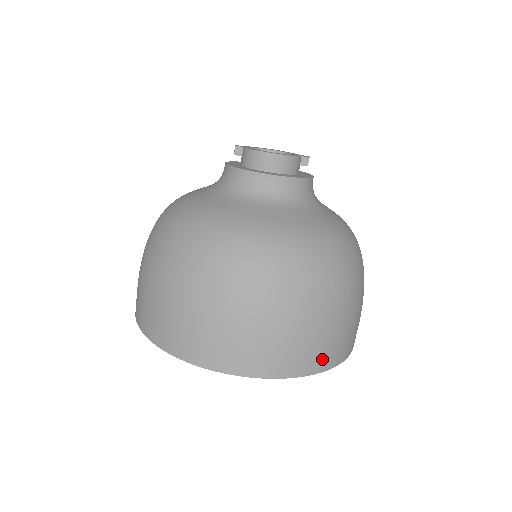
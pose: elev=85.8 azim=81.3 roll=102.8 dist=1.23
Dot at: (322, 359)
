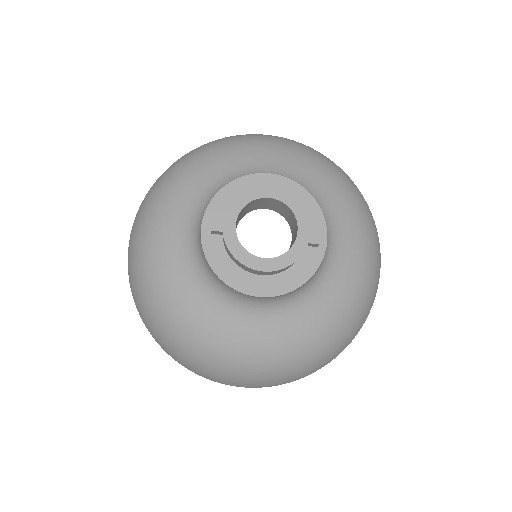
Dot at: occluded
